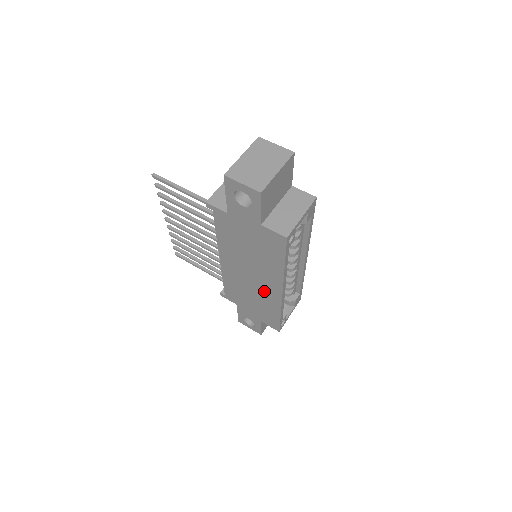
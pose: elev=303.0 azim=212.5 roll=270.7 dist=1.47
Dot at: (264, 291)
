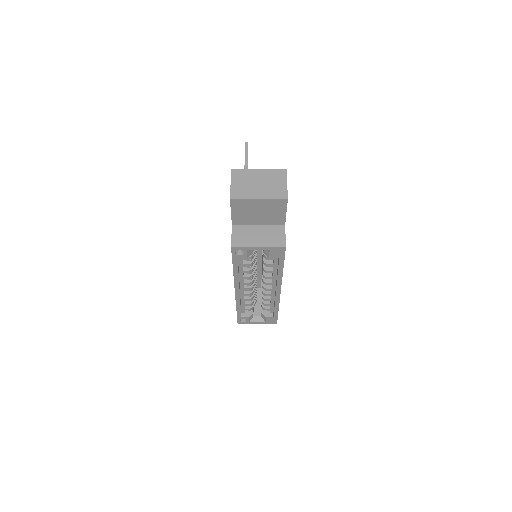
Dot at: occluded
